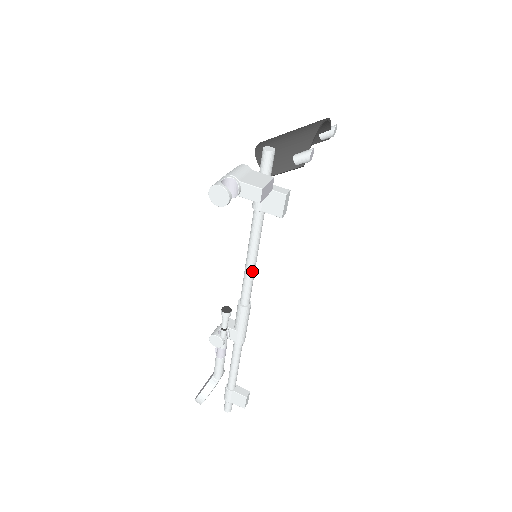
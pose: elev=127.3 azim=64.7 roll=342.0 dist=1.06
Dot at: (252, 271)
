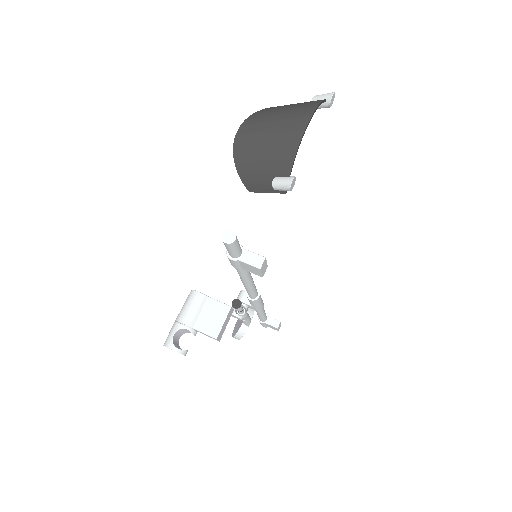
Dot at: (250, 287)
